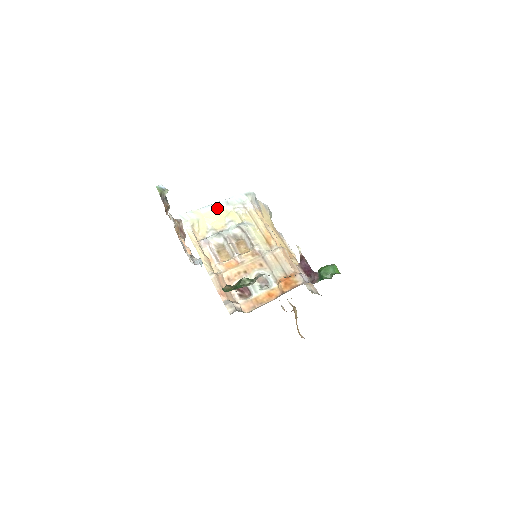
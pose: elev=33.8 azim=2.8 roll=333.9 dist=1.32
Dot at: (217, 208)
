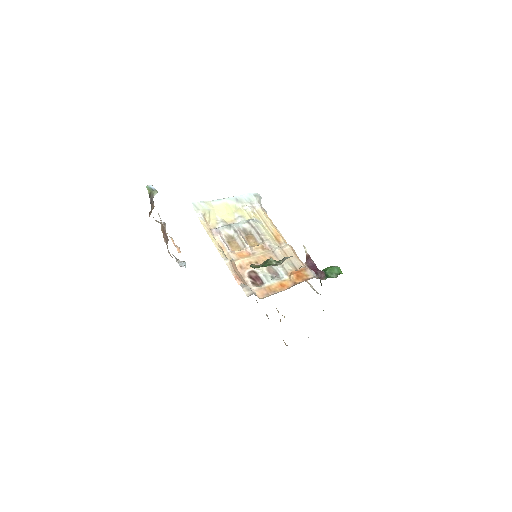
Dot at: (227, 203)
